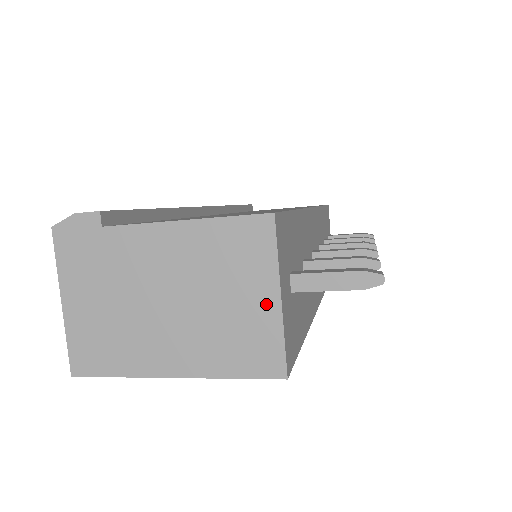
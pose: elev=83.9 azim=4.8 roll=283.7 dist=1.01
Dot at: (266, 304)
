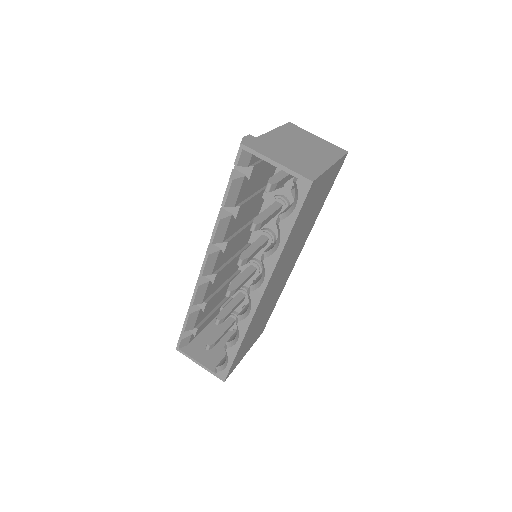
Dot at: (318, 139)
